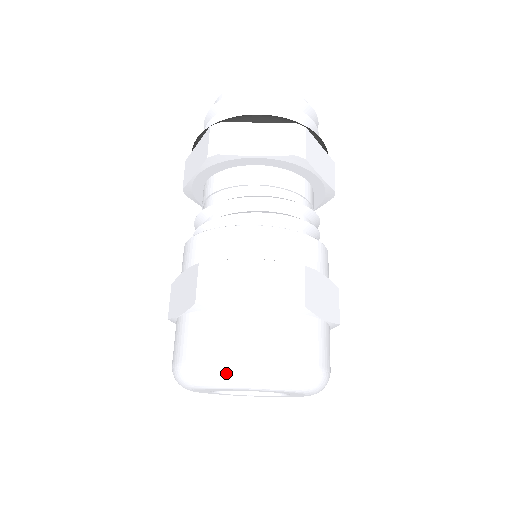
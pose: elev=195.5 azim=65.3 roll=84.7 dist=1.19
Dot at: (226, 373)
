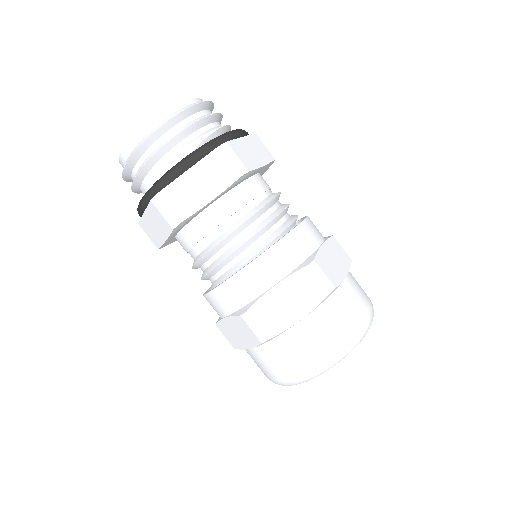
Dot at: (275, 383)
